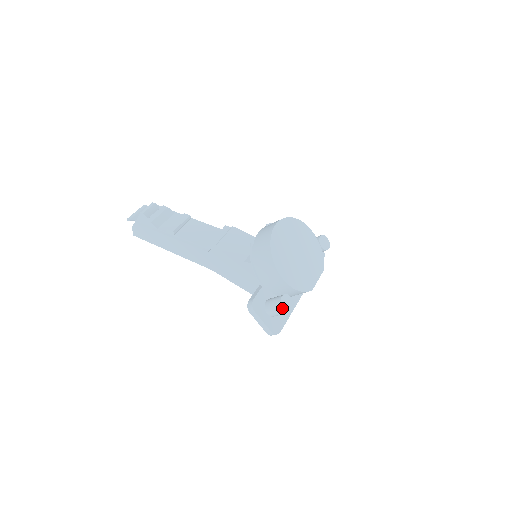
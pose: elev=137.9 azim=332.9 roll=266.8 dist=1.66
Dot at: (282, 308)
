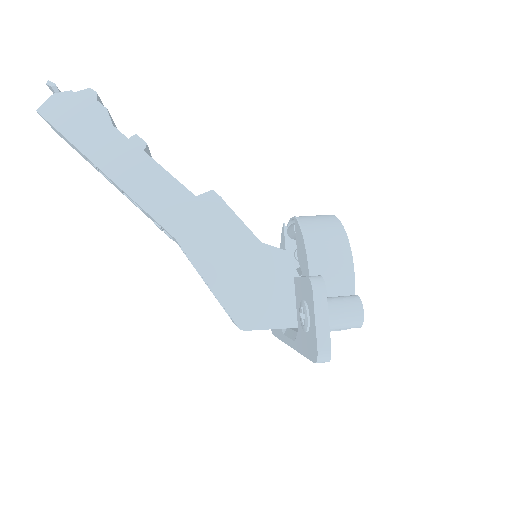
Dot at: occluded
